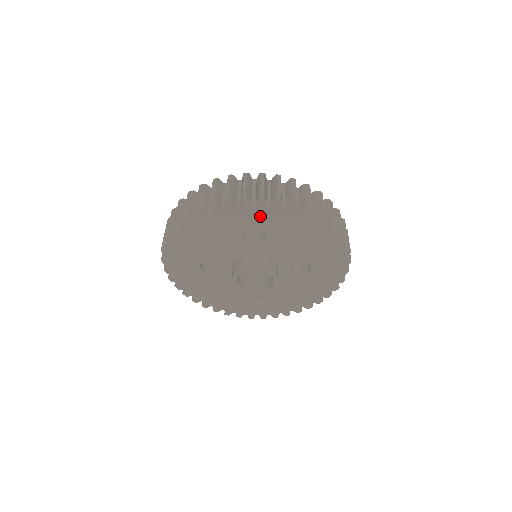
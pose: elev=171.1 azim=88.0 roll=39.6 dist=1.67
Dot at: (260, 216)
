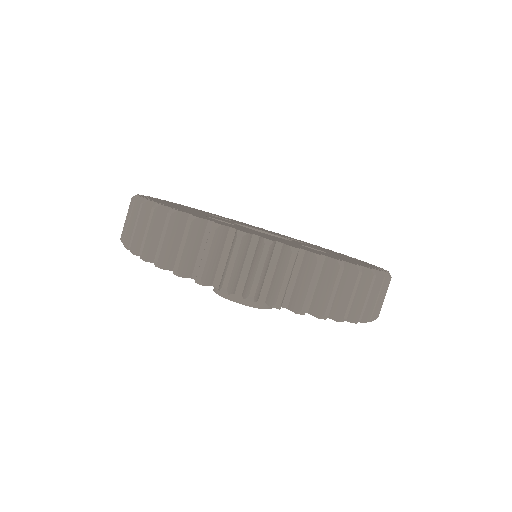
Dot at: occluded
